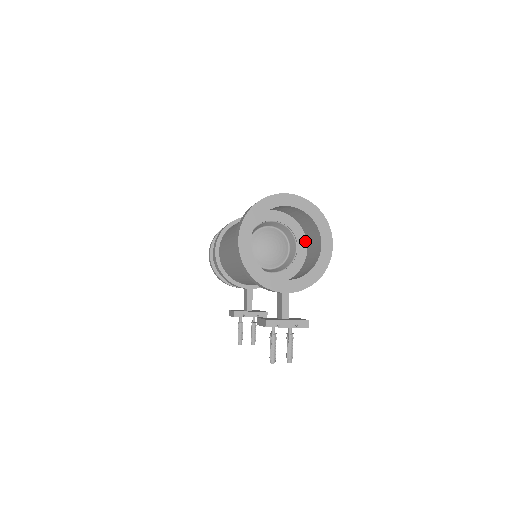
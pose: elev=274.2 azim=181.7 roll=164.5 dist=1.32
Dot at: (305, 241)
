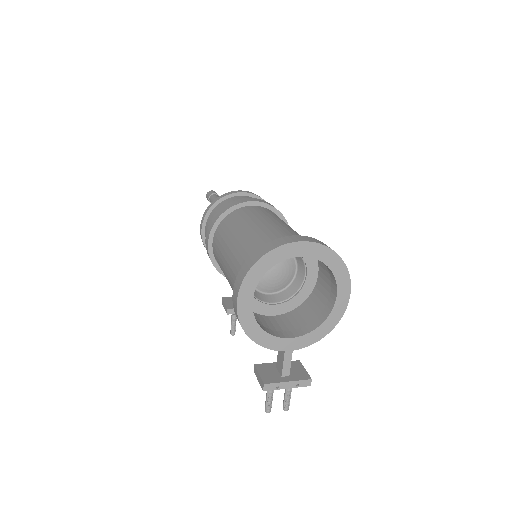
Dot at: (316, 267)
